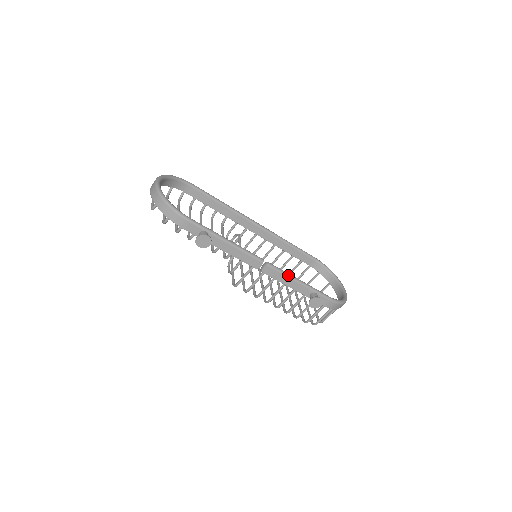
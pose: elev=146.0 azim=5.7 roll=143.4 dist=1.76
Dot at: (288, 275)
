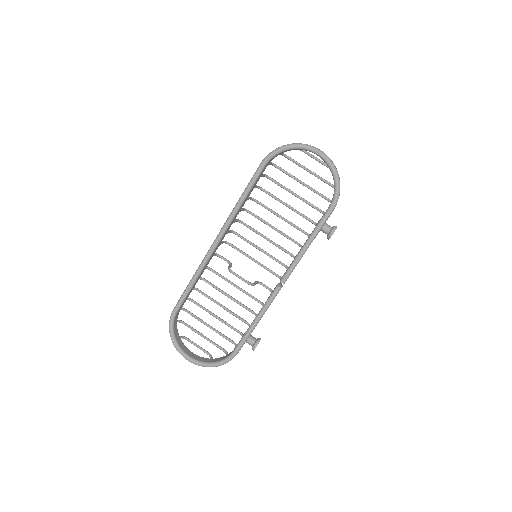
Dot at: (298, 261)
